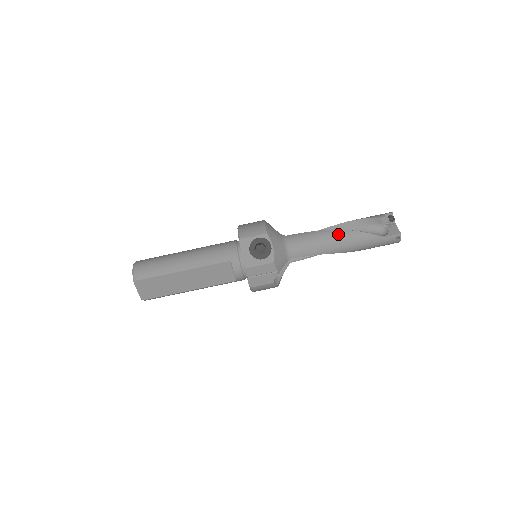
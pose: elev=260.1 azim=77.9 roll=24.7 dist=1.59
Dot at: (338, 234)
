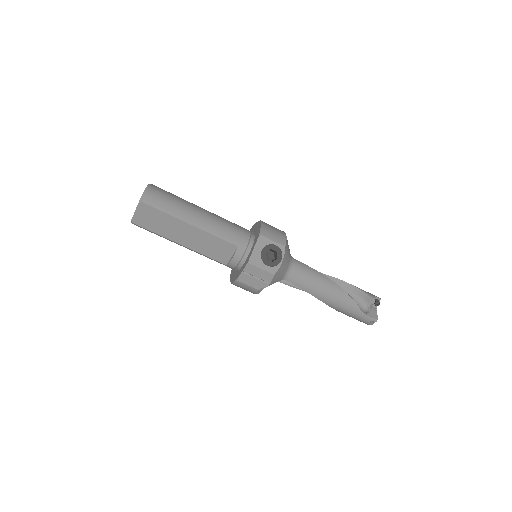
Dot at: (334, 287)
